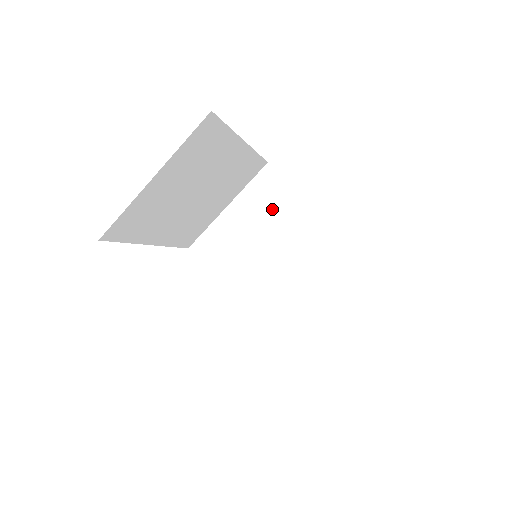
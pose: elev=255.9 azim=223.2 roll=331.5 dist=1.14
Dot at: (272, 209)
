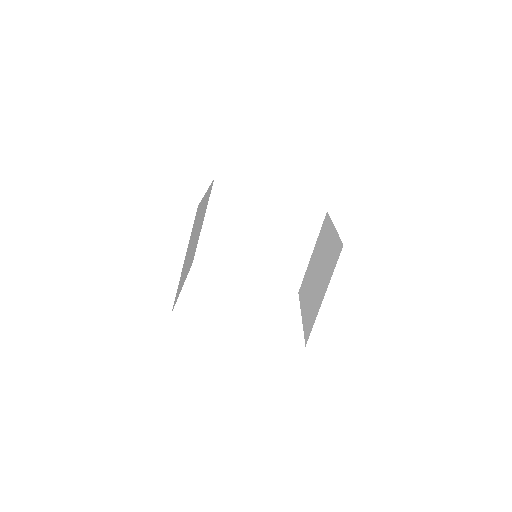
Dot at: (236, 208)
